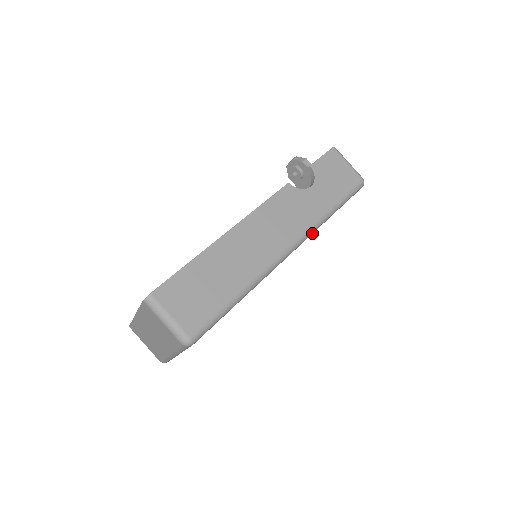
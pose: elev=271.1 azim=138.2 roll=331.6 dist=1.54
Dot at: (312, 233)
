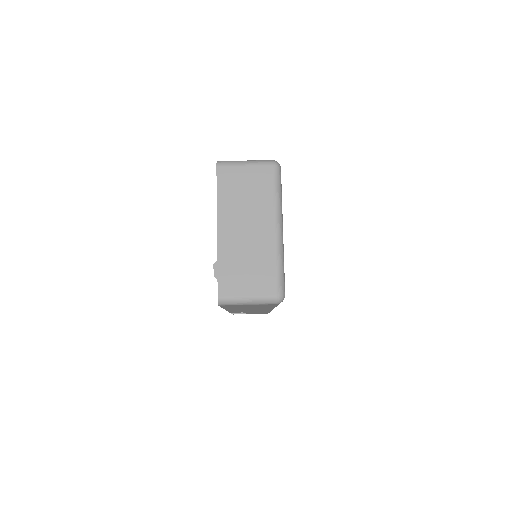
Dot at: occluded
